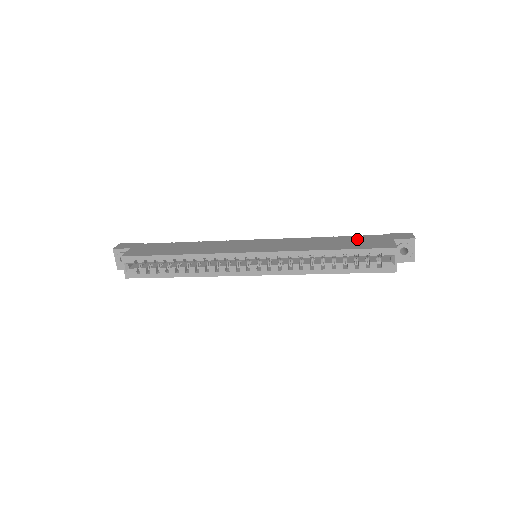
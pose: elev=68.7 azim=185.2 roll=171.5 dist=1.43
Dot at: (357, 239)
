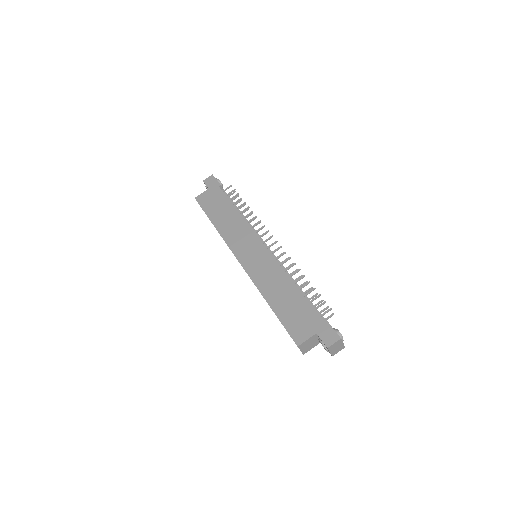
Dot at: (300, 308)
